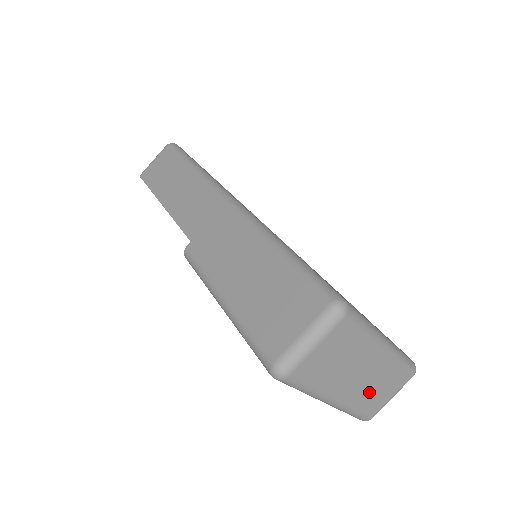
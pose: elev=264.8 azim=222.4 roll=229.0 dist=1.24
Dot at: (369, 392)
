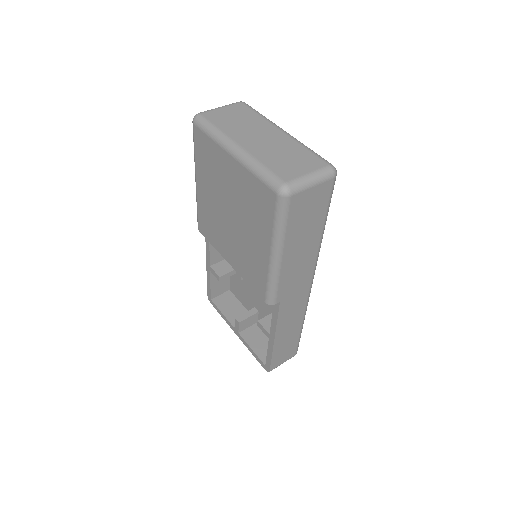
Dot at: (275, 155)
